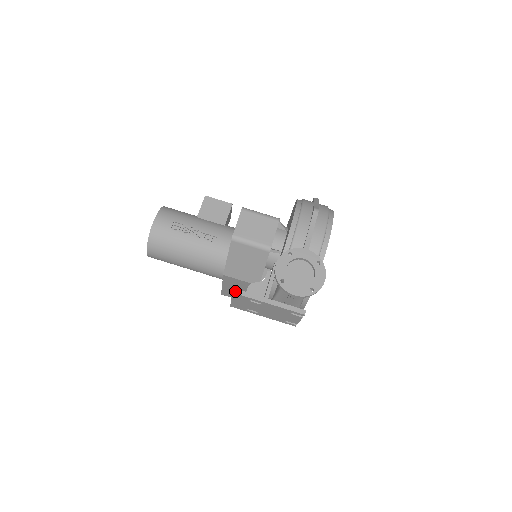
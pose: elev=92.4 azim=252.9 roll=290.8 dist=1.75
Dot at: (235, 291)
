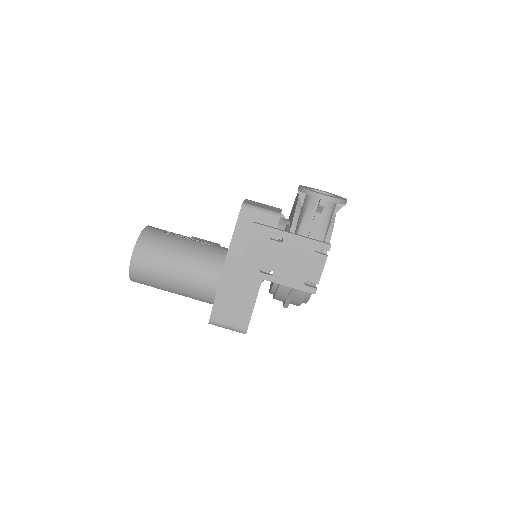
Dot at: (255, 222)
